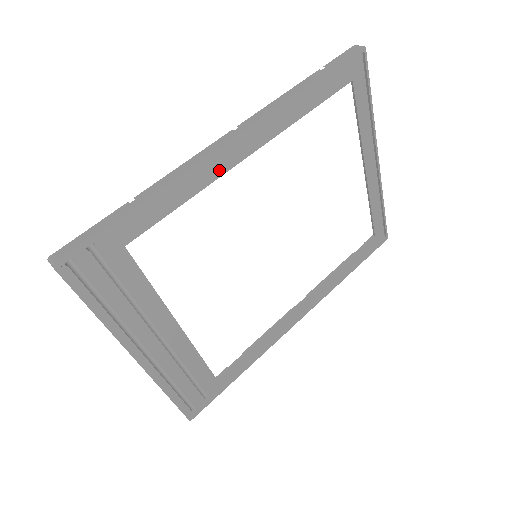
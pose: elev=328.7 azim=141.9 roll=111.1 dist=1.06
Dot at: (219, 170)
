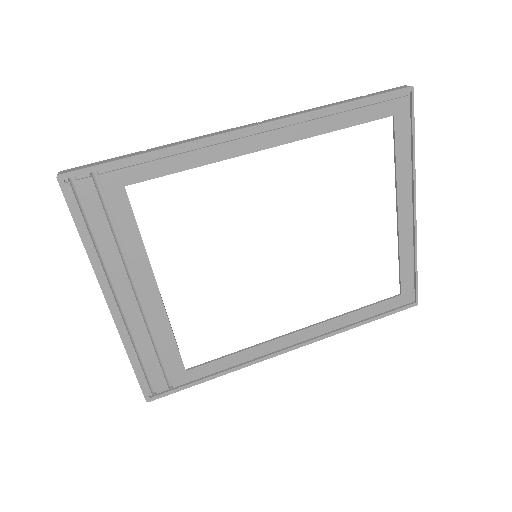
Dot at: (232, 151)
